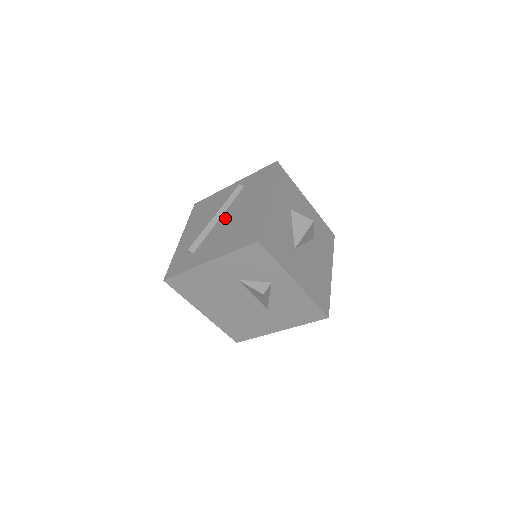
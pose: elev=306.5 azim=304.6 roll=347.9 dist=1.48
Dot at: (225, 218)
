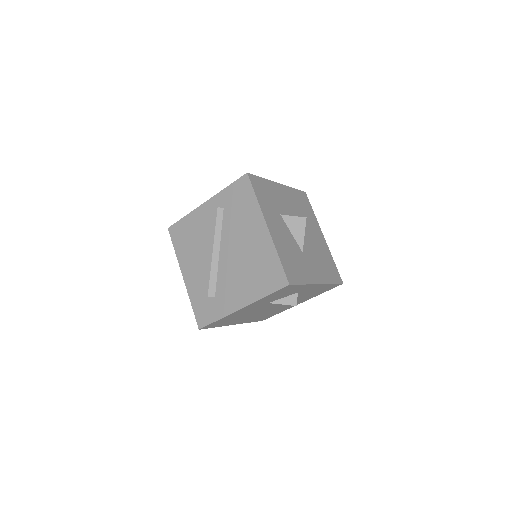
Dot at: (227, 252)
